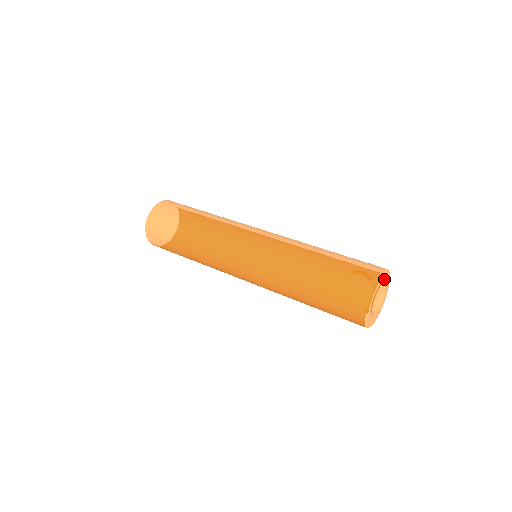
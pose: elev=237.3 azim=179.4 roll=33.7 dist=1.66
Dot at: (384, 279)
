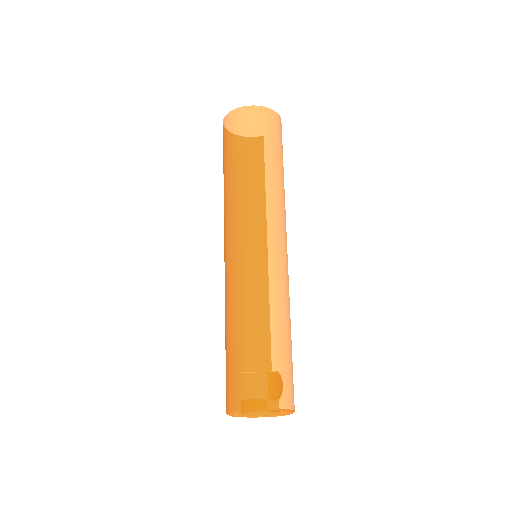
Dot at: occluded
